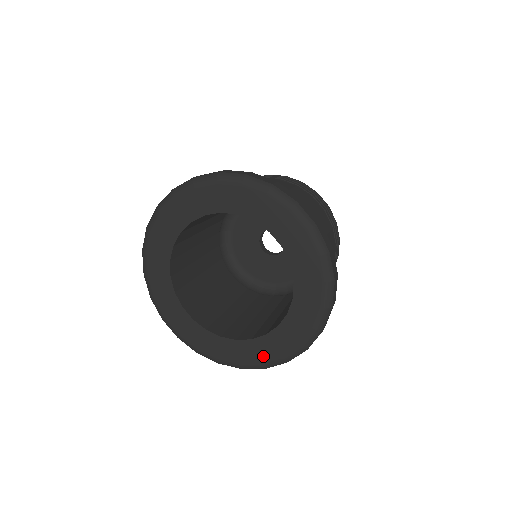
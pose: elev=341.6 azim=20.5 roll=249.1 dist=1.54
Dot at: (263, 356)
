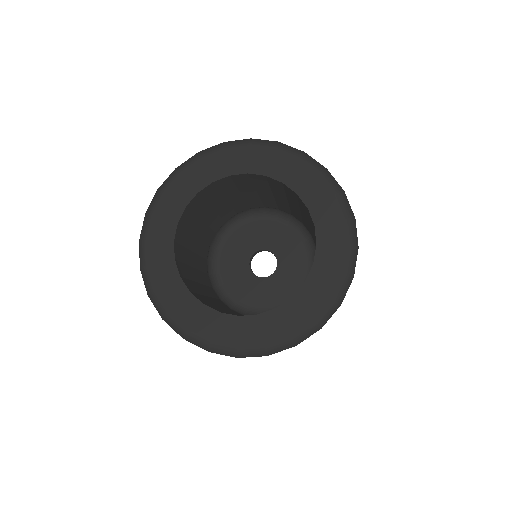
Dot at: (219, 336)
